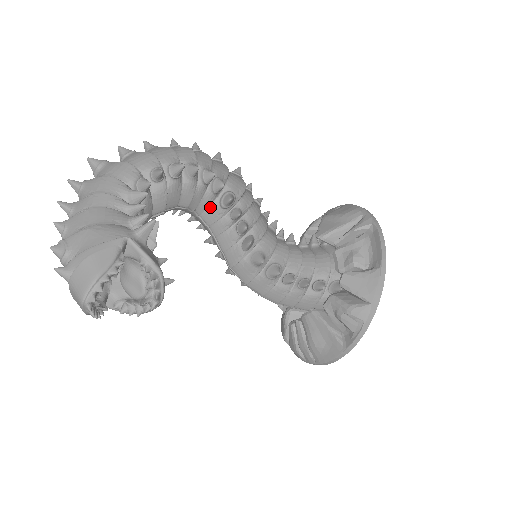
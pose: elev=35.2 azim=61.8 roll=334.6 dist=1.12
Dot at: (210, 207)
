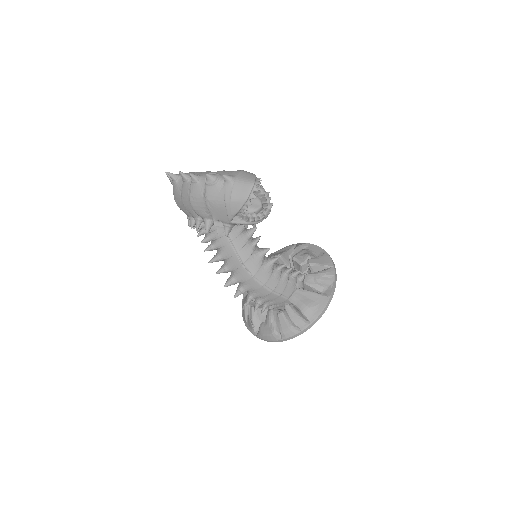
Dot at: occluded
